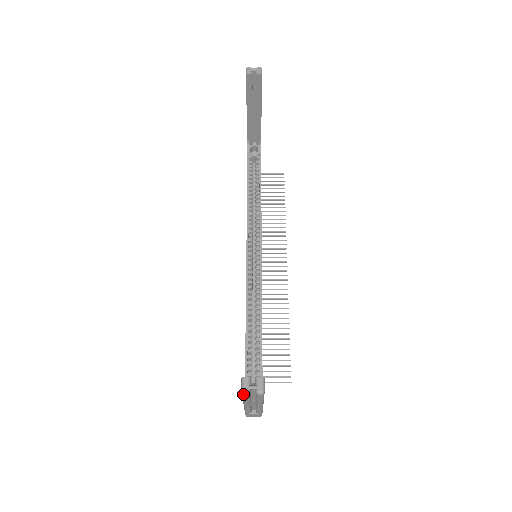
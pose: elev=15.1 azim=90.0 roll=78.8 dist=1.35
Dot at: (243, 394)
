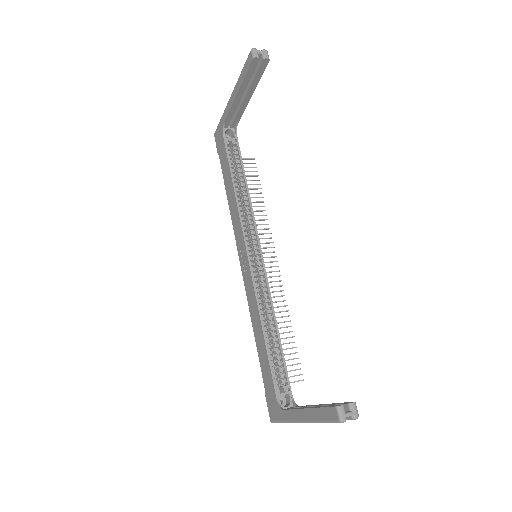
Dot at: occluded
